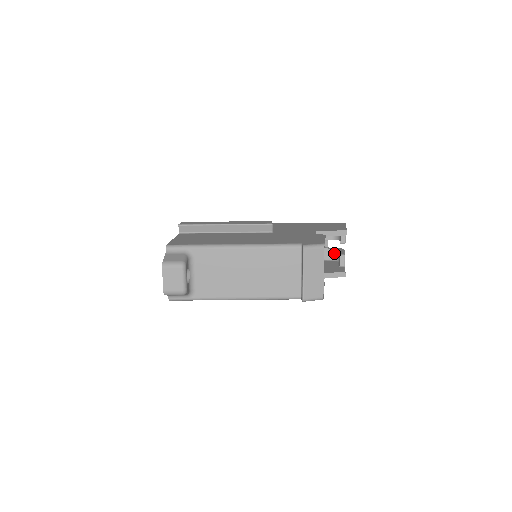
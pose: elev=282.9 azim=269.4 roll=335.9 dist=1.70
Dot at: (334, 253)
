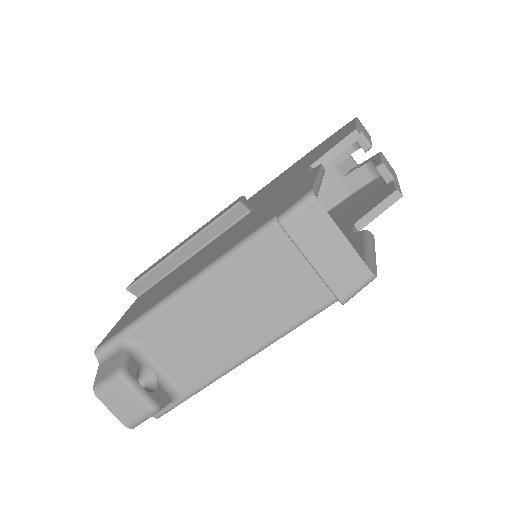
Dot at: (370, 168)
